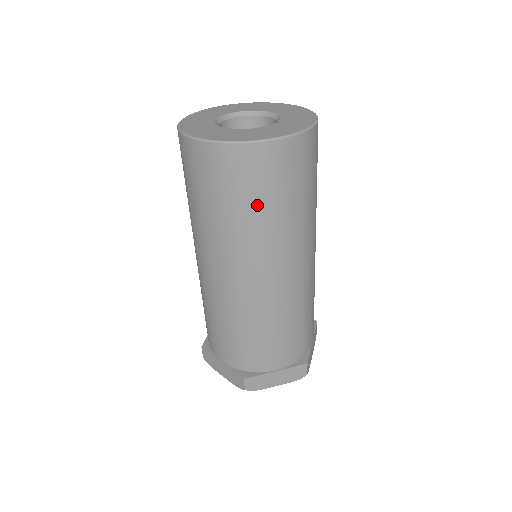
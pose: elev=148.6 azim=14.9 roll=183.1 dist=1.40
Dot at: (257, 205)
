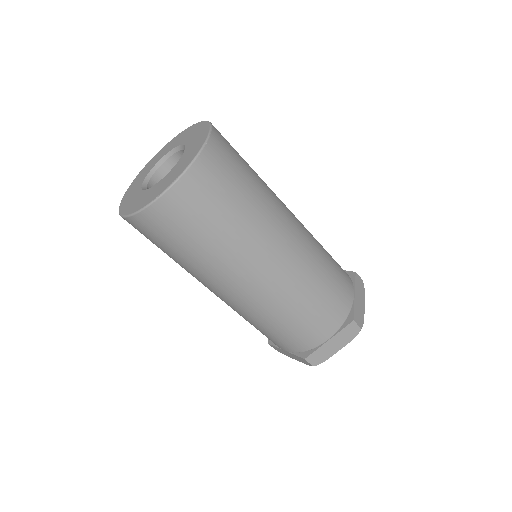
Dot at: (162, 250)
